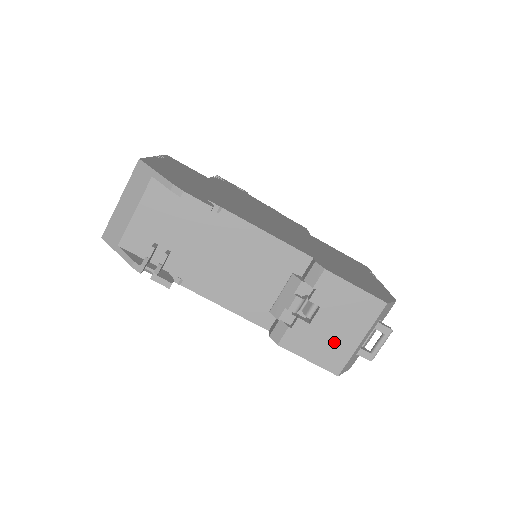
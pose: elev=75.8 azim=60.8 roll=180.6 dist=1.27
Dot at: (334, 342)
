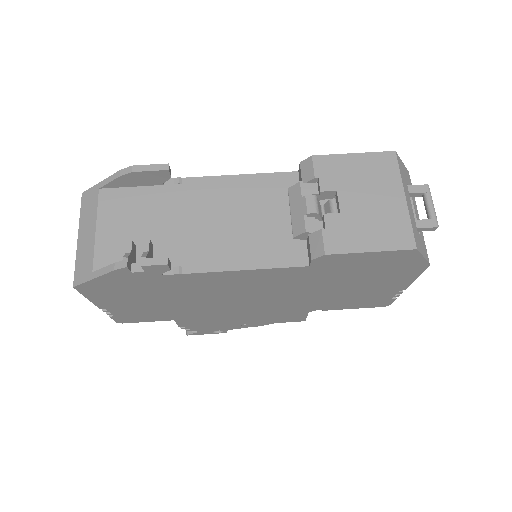
Dot at: (380, 216)
